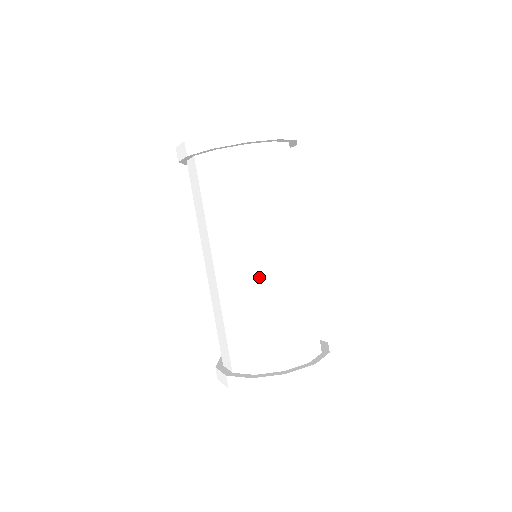
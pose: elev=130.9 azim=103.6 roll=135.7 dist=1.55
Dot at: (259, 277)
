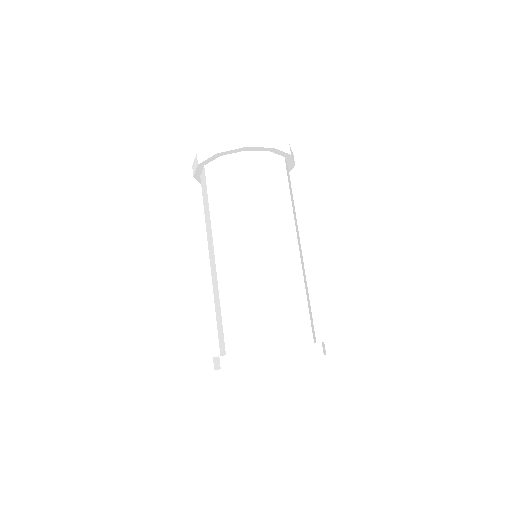
Dot at: (252, 259)
